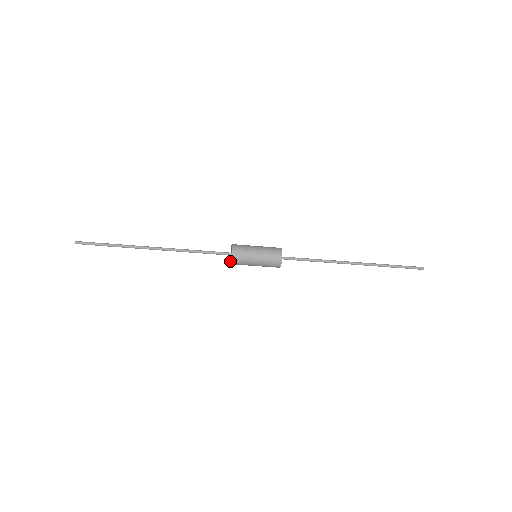
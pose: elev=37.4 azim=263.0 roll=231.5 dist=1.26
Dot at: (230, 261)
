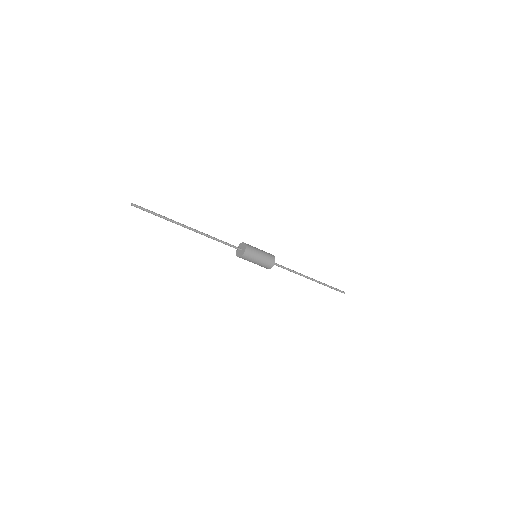
Dot at: (237, 254)
